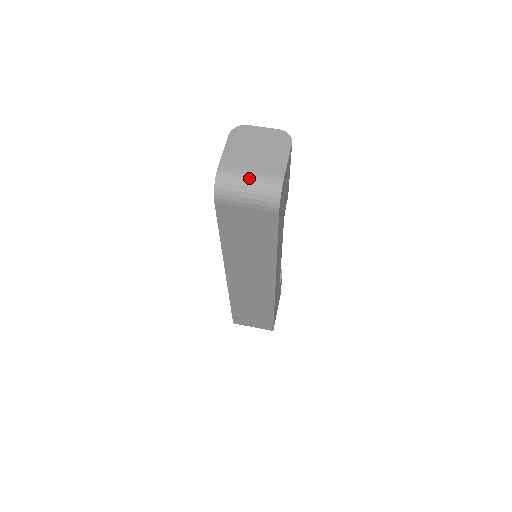
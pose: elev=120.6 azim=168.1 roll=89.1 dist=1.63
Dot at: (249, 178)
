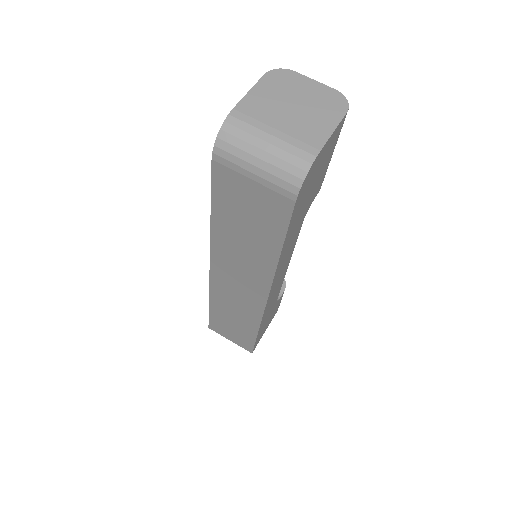
Dot at: (269, 138)
